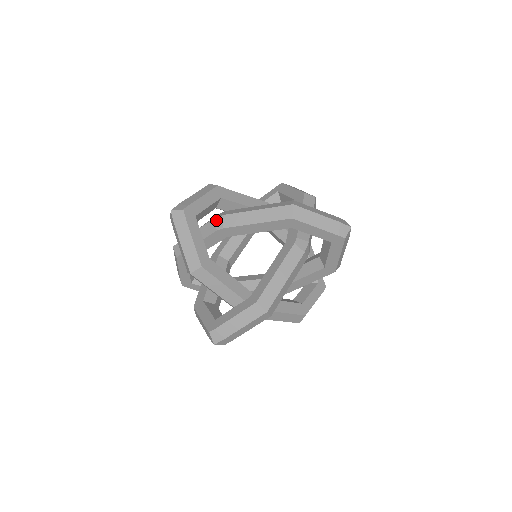
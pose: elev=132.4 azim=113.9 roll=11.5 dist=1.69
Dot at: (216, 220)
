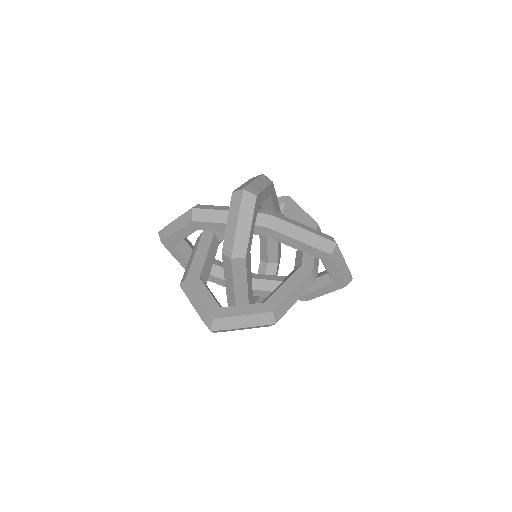
Dot at: occluded
